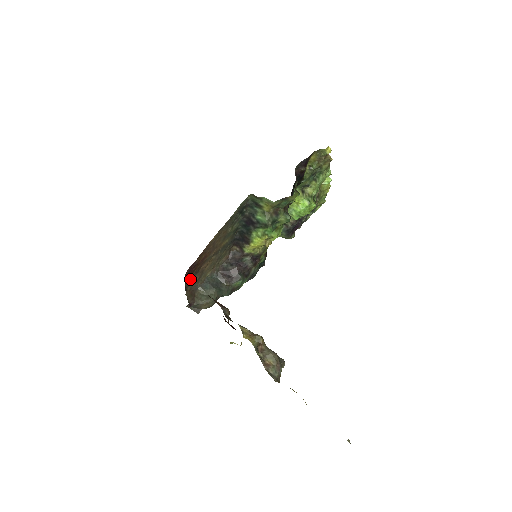
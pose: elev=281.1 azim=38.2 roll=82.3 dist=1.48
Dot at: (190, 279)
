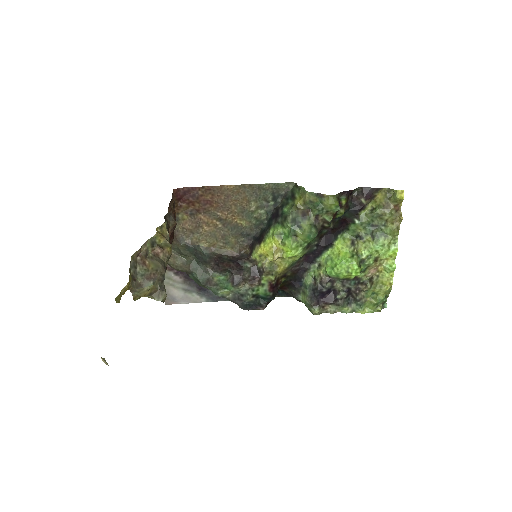
Dot at: (182, 214)
